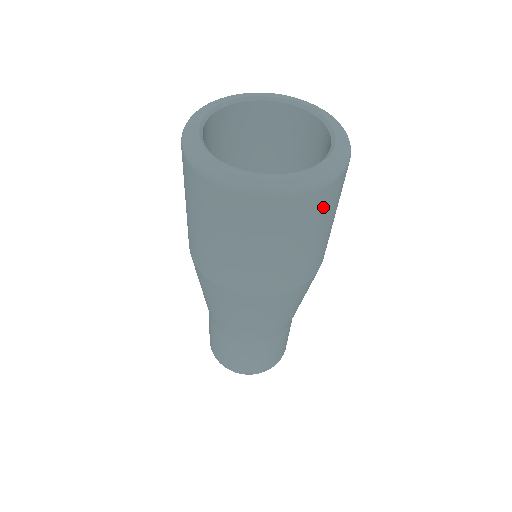
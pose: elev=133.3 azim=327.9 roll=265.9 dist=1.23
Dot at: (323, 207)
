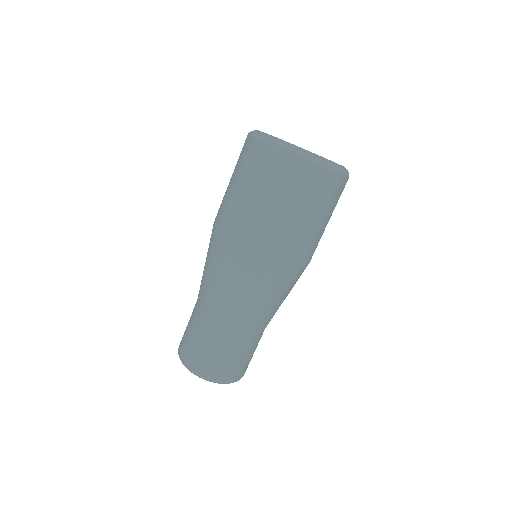
Dot at: occluded
